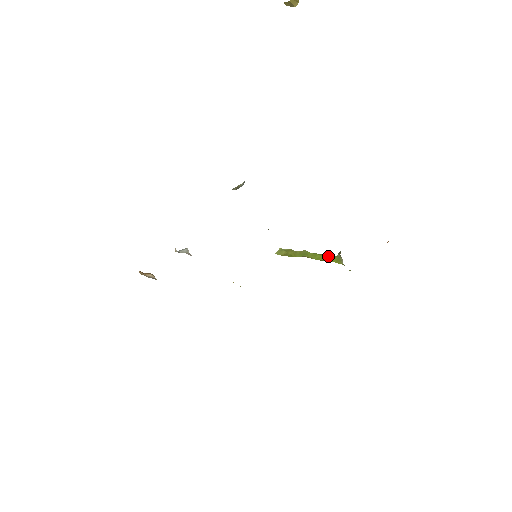
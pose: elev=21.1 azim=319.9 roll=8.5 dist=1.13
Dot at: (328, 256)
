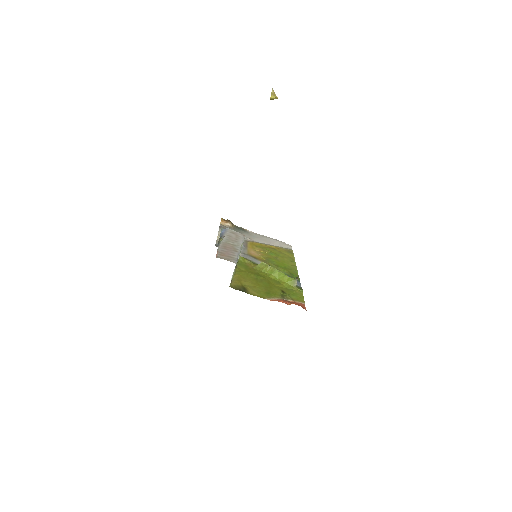
Dot at: (289, 277)
